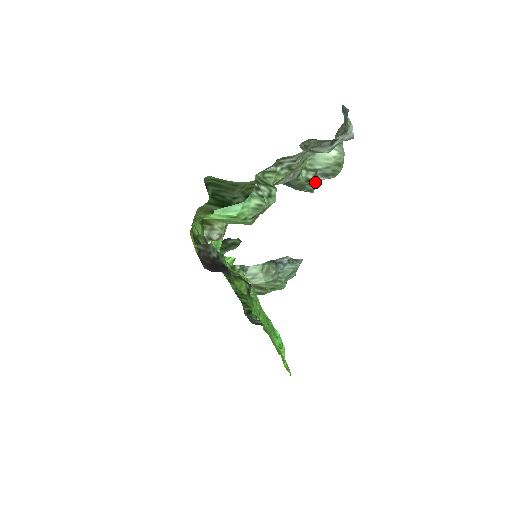
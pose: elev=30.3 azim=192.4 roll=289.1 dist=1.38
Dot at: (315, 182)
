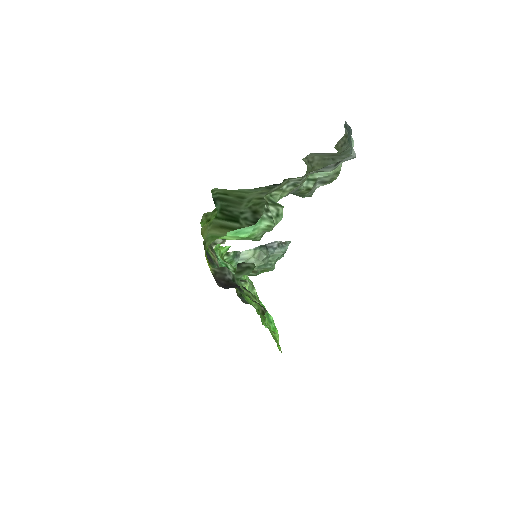
Dot at: (314, 189)
